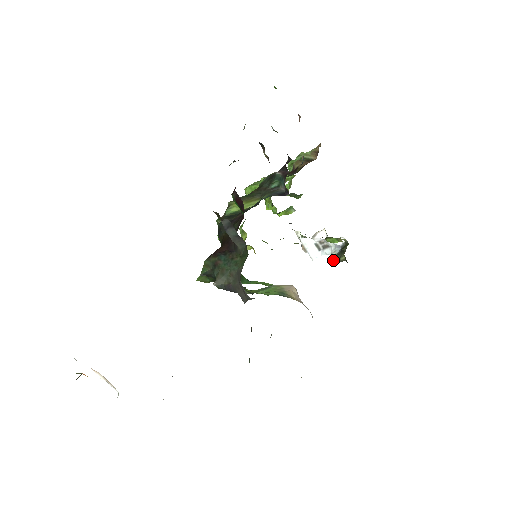
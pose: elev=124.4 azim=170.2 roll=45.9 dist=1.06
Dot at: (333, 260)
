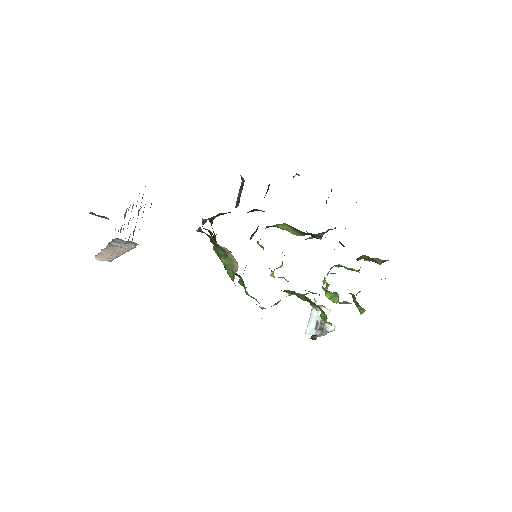
Dot at: (311, 336)
